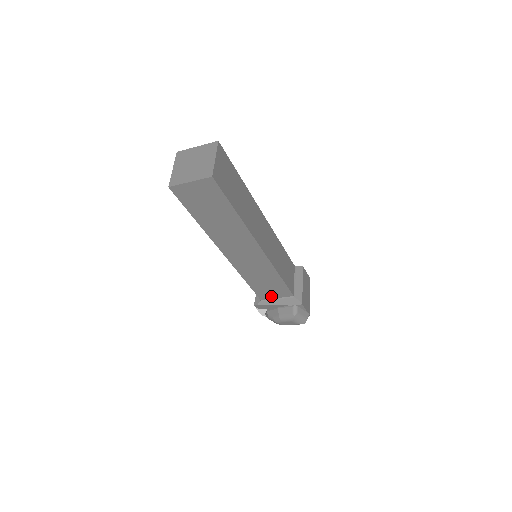
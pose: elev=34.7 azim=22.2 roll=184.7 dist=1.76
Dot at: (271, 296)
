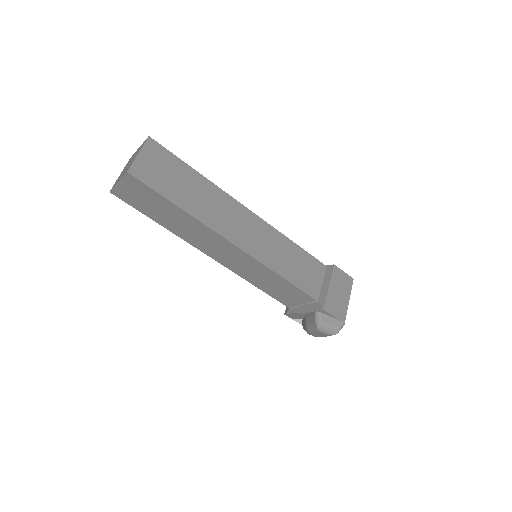
Dot at: (294, 302)
